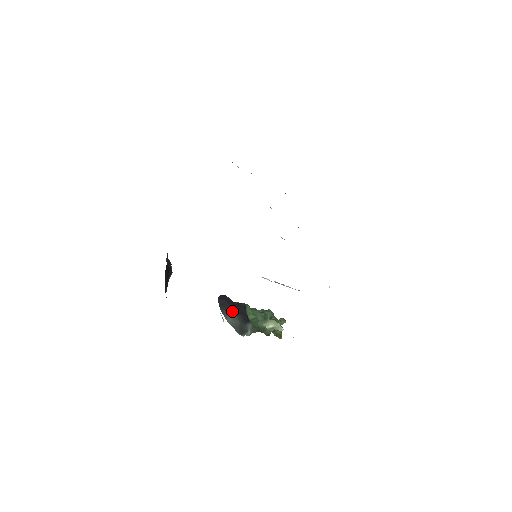
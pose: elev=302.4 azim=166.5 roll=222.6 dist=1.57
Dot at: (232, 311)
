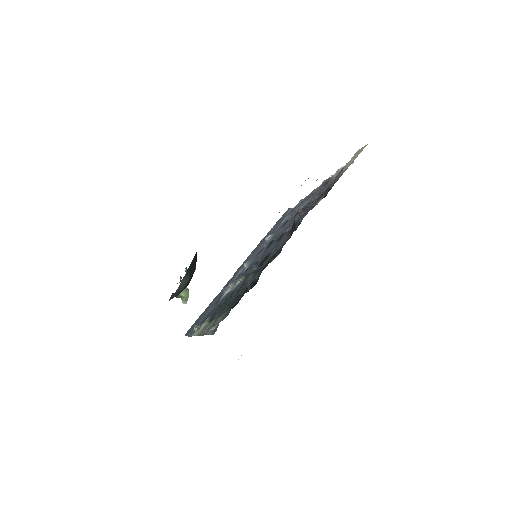
Dot at: (191, 276)
